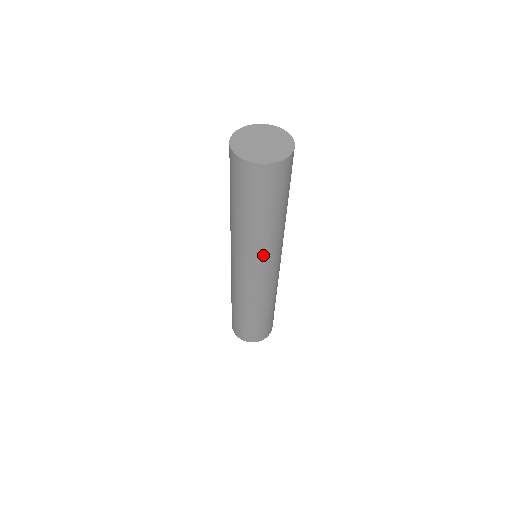
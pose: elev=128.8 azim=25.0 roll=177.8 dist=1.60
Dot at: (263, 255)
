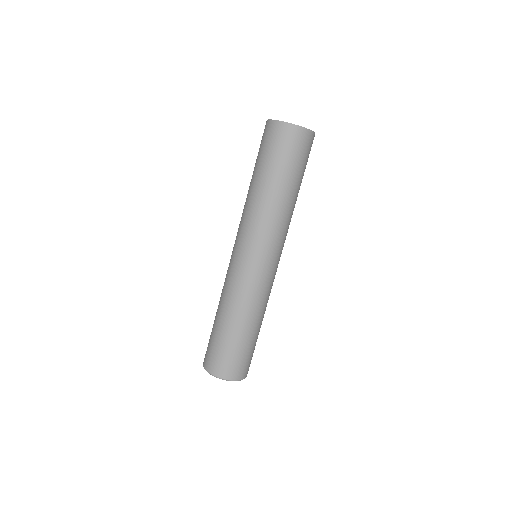
Dot at: (285, 235)
